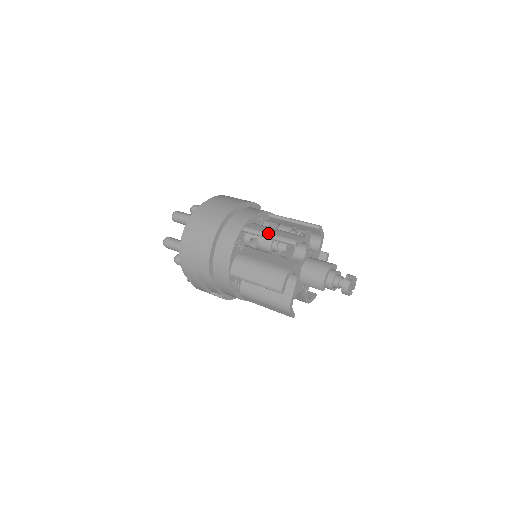
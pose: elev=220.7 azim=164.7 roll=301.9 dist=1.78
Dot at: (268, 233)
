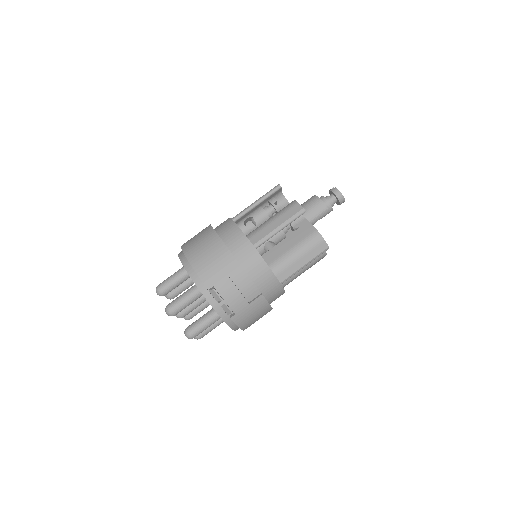
Dot at: (254, 202)
